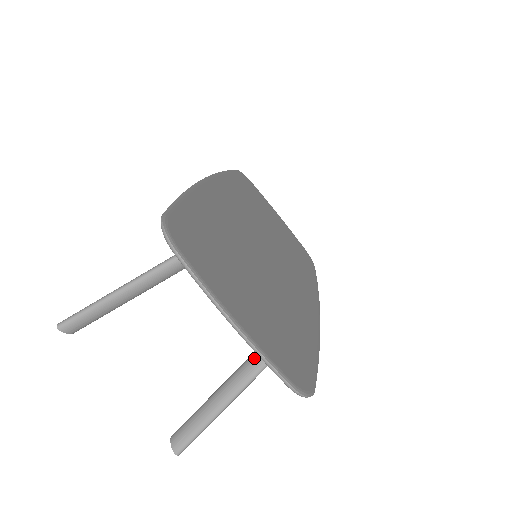
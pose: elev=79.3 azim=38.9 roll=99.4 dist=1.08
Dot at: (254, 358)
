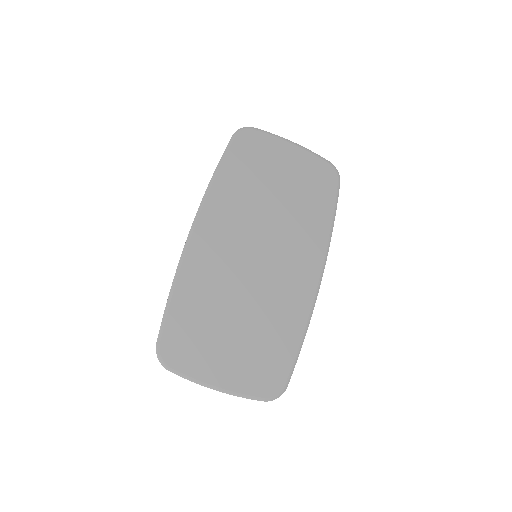
Dot at: occluded
